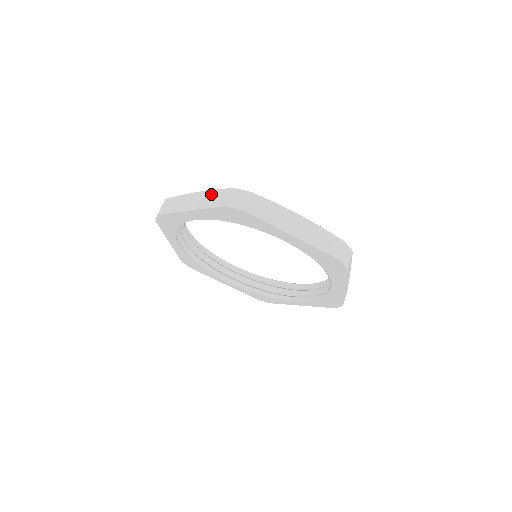
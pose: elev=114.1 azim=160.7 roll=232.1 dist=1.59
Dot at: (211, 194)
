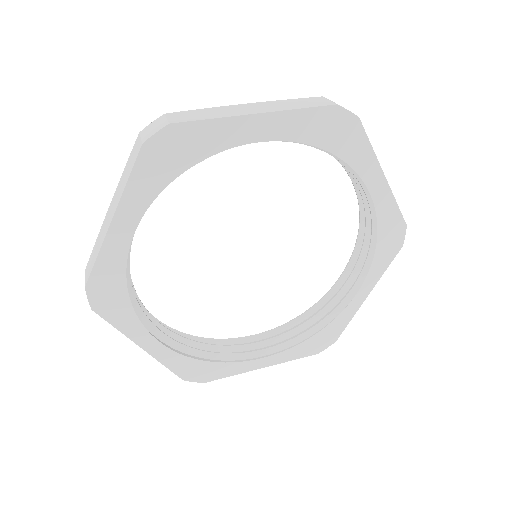
Dot at: (123, 175)
